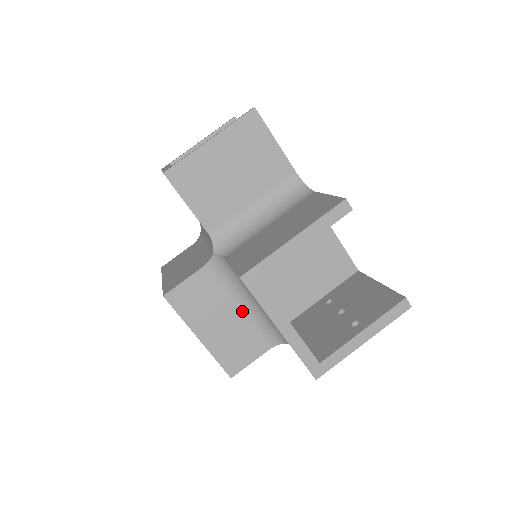
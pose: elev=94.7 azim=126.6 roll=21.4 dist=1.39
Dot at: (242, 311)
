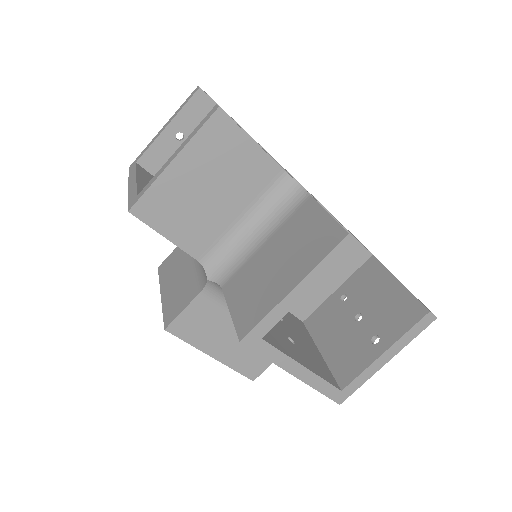
Dot at: occluded
